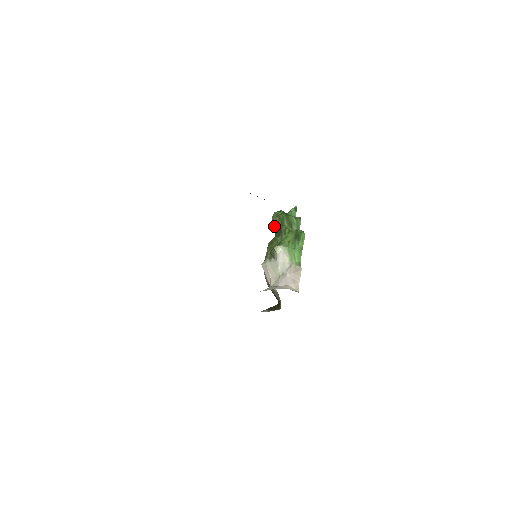
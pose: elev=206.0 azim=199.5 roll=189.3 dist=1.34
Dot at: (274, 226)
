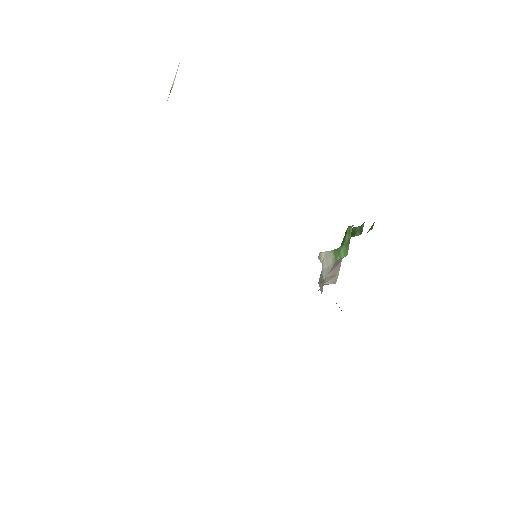
Dot at: occluded
